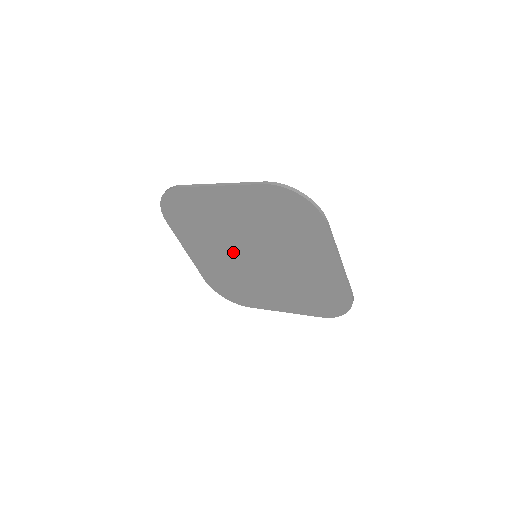
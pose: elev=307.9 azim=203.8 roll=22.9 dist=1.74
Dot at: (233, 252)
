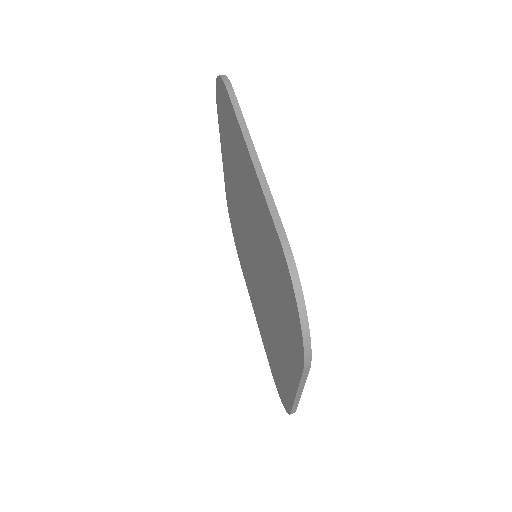
Dot at: occluded
